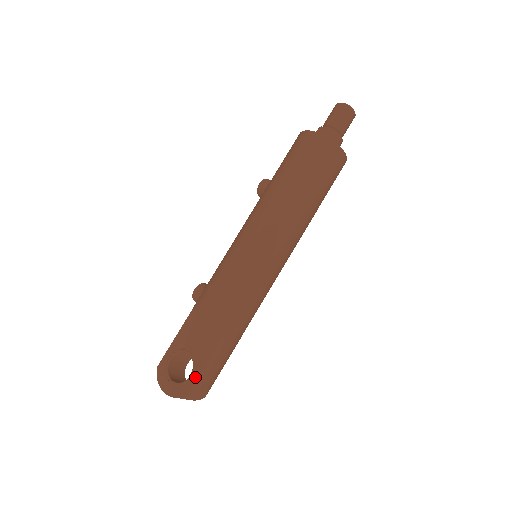
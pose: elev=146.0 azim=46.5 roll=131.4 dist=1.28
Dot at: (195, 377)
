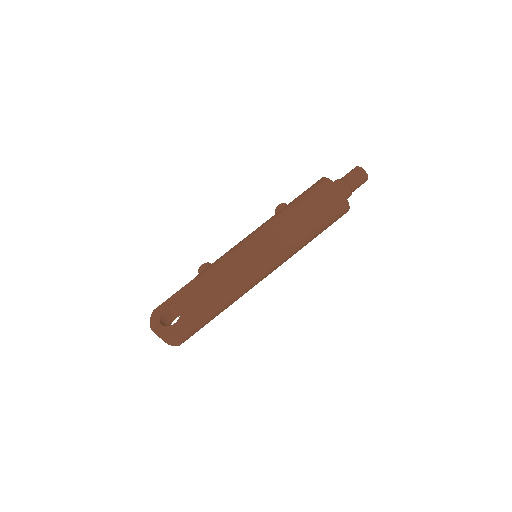
Dot at: (178, 325)
